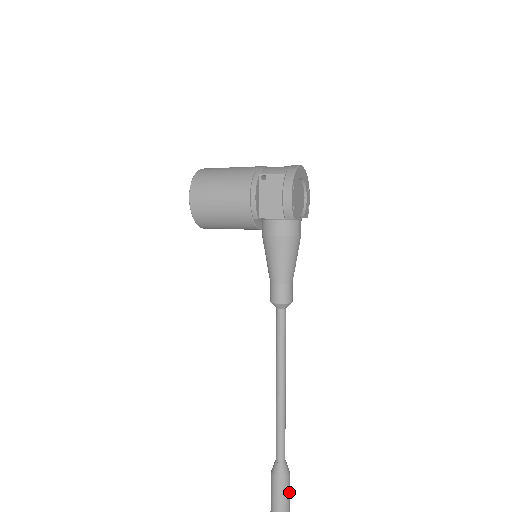
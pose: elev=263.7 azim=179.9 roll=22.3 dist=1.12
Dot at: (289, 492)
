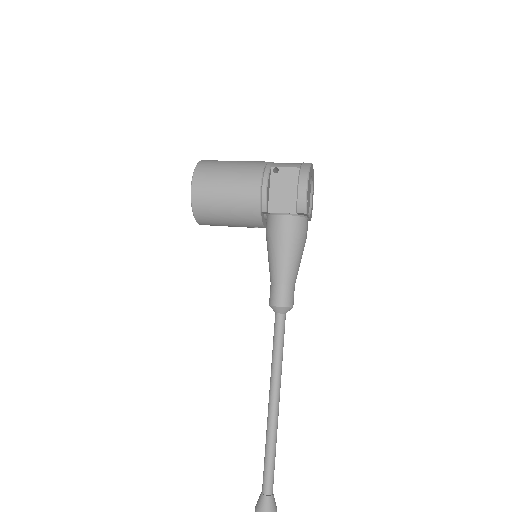
Dot at: out of frame
